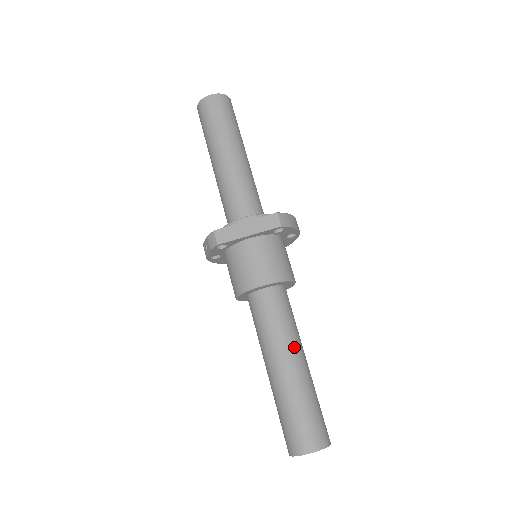
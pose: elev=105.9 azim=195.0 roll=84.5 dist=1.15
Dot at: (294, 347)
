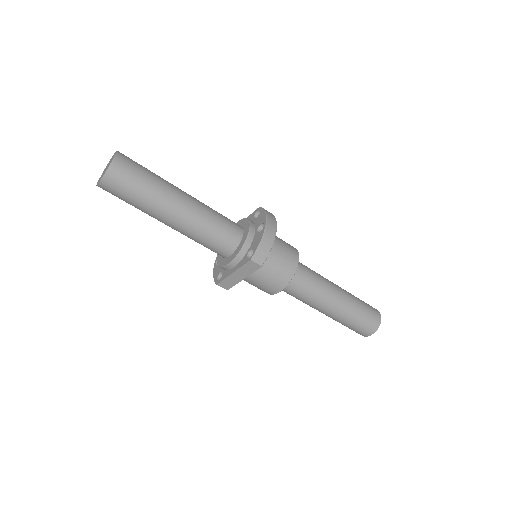
Dot at: (325, 300)
